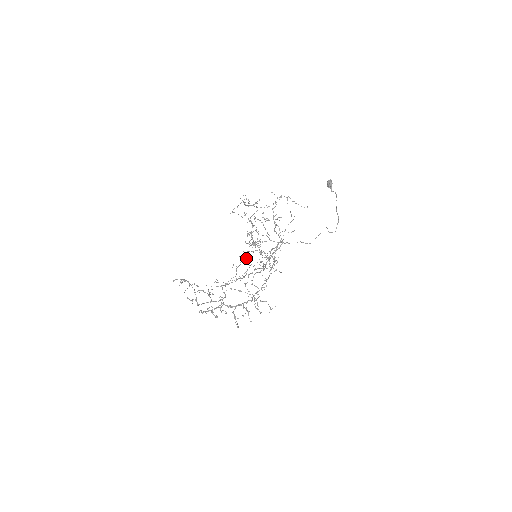
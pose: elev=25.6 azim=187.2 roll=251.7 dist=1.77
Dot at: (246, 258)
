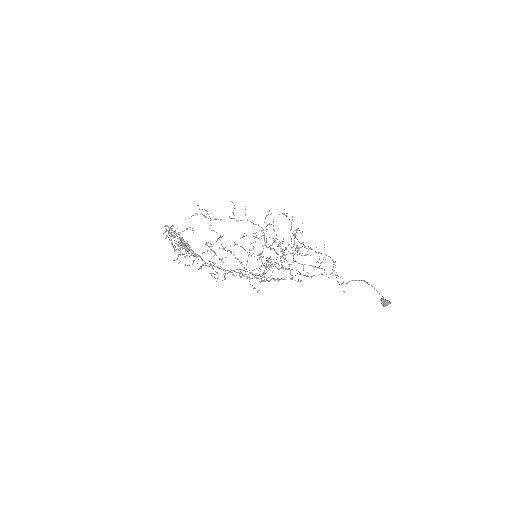
Dot at: occluded
